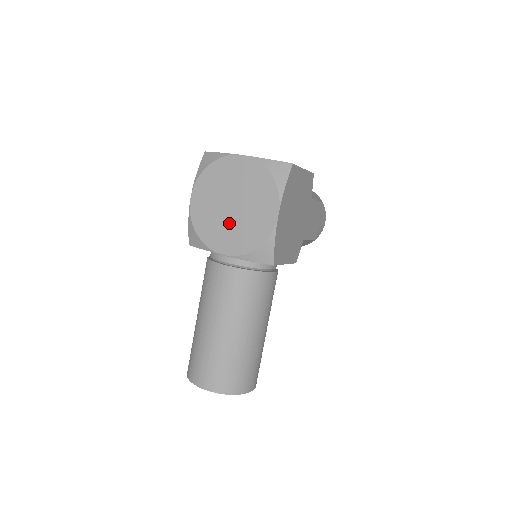
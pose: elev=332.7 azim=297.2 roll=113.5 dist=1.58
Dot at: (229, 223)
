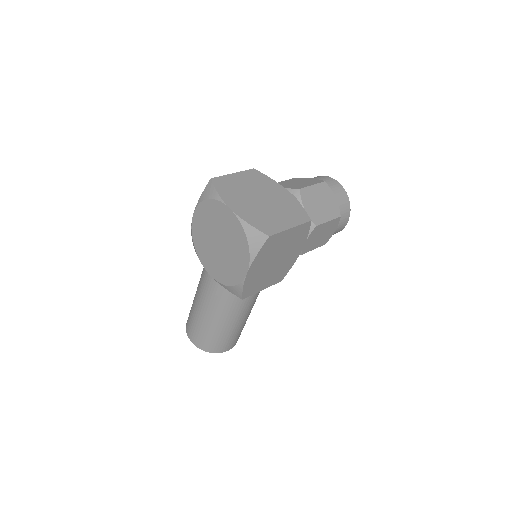
Dot at: (215, 254)
